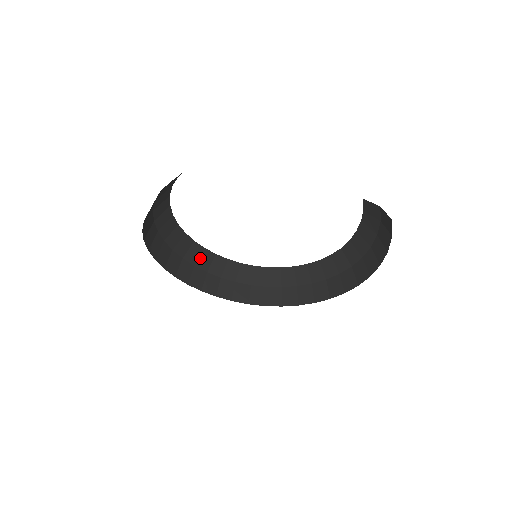
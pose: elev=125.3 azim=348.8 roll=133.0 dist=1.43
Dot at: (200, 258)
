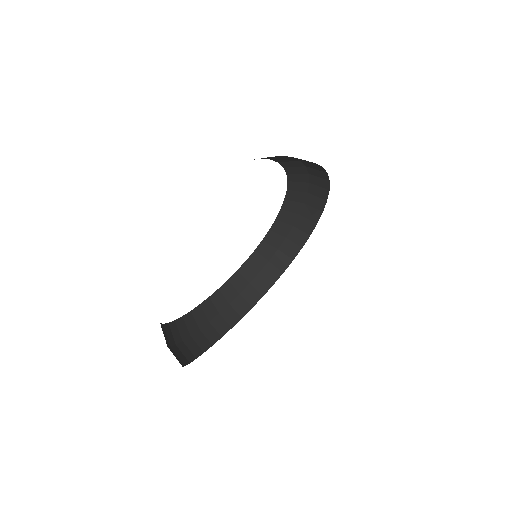
Dot at: (235, 287)
